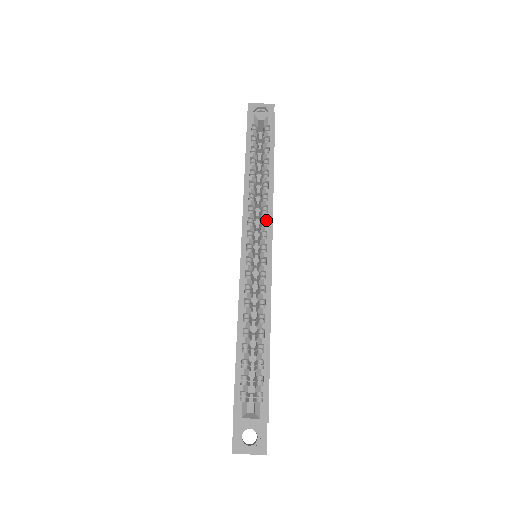
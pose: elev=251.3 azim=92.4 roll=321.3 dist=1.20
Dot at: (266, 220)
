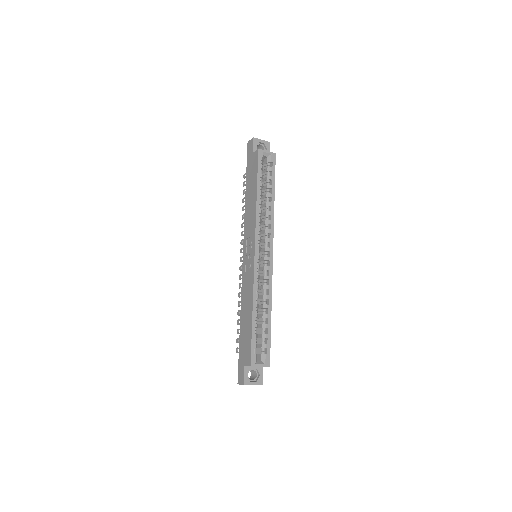
Dot at: (268, 234)
